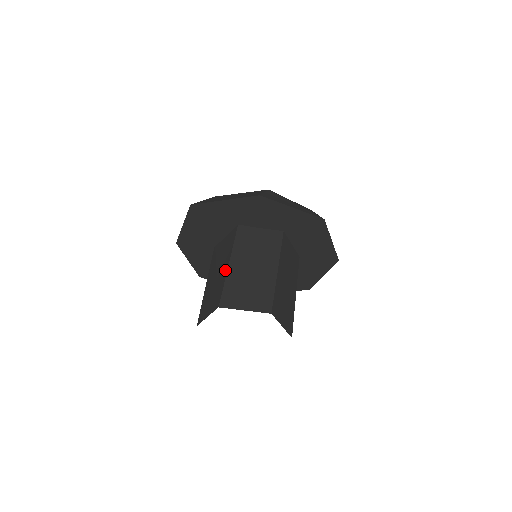
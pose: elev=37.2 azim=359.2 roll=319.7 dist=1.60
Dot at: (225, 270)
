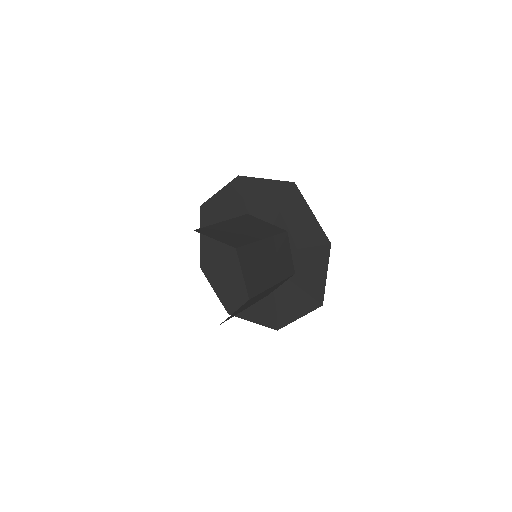
Dot at: (257, 238)
